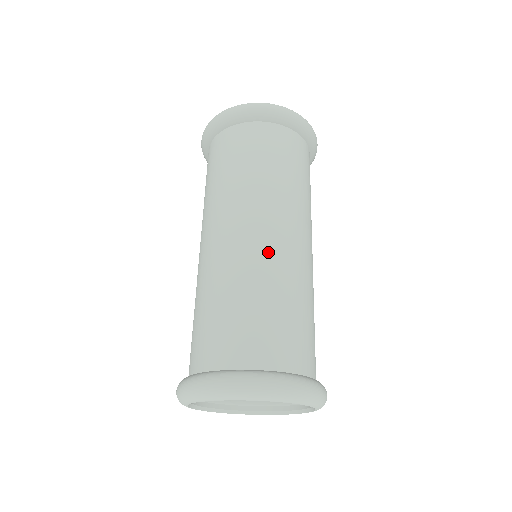
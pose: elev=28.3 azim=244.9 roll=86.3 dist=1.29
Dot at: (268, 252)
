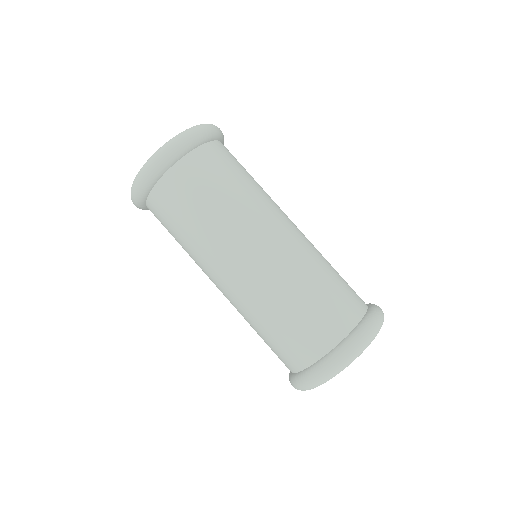
Dot at: (303, 239)
